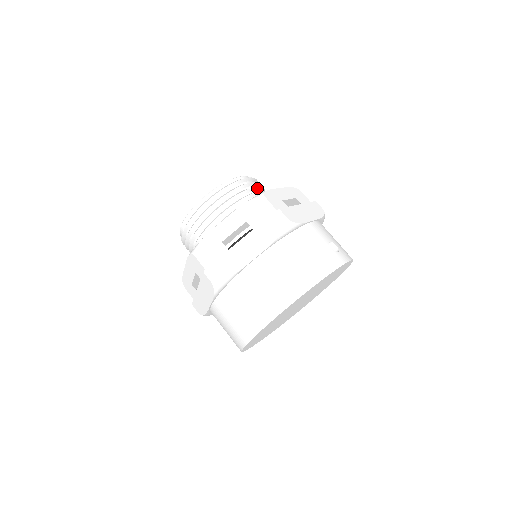
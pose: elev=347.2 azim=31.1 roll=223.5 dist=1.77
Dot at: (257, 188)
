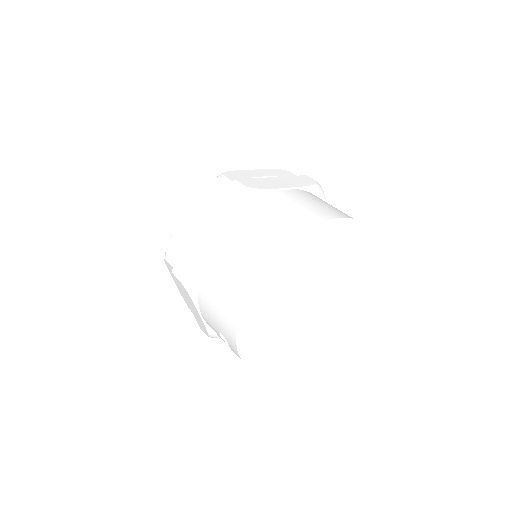
Dot at: occluded
